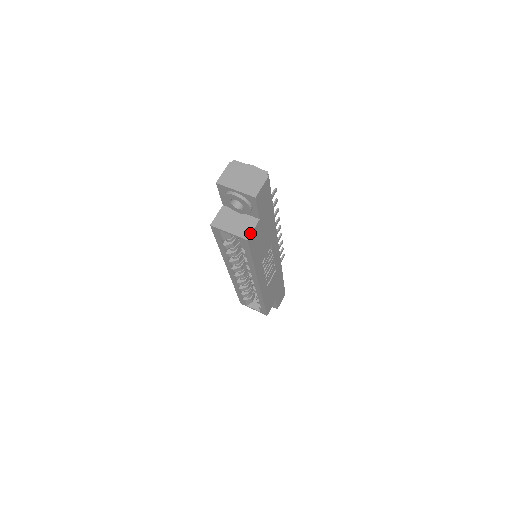
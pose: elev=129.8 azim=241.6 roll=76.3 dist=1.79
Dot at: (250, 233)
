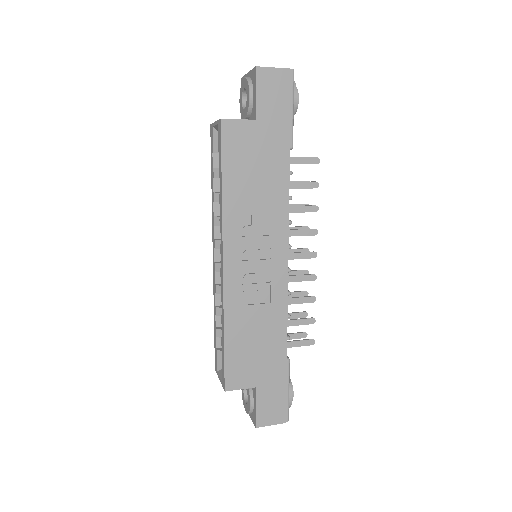
Dot at: (231, 119)
